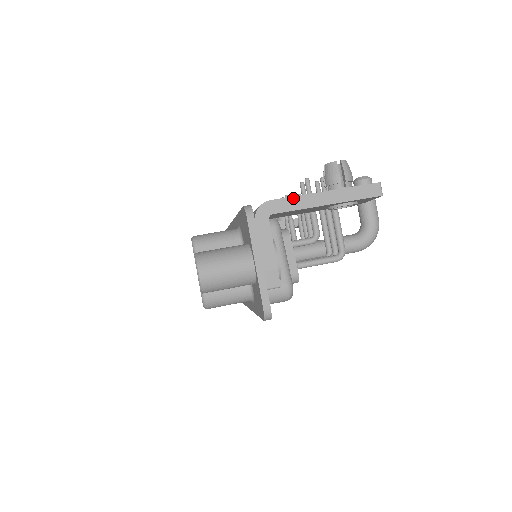
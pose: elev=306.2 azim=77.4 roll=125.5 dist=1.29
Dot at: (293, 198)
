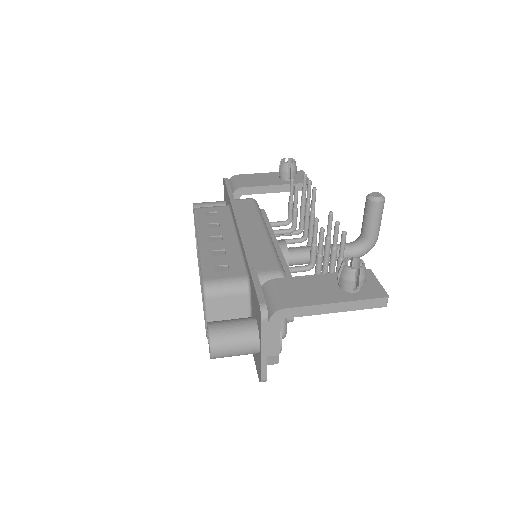
Dot at: (307, 307)
